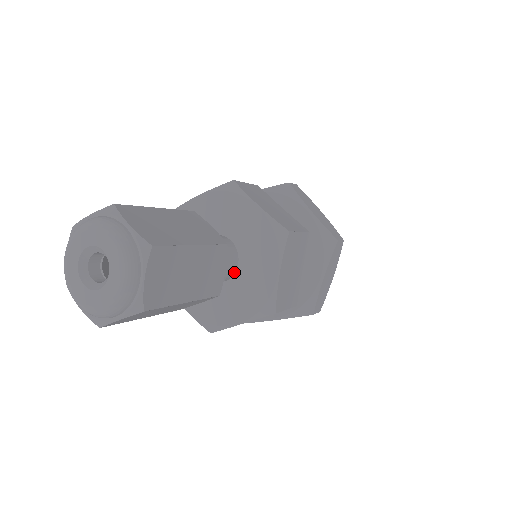
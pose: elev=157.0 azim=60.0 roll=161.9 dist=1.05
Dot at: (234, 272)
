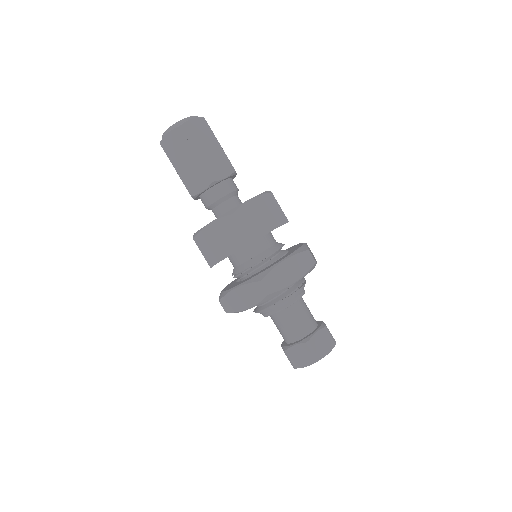
Dot at: occluded
